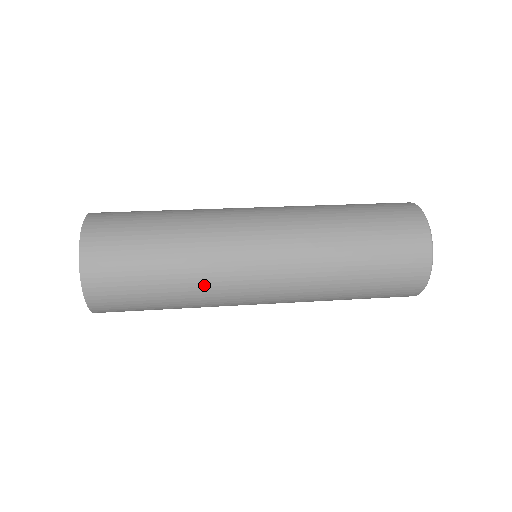
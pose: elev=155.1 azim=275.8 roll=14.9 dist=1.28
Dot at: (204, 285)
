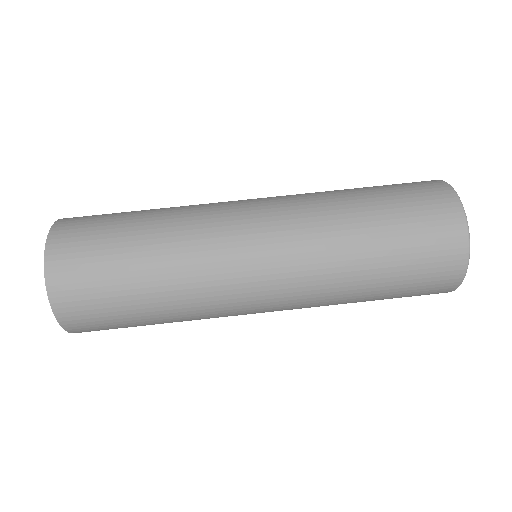
Dot at: (194, 301)
